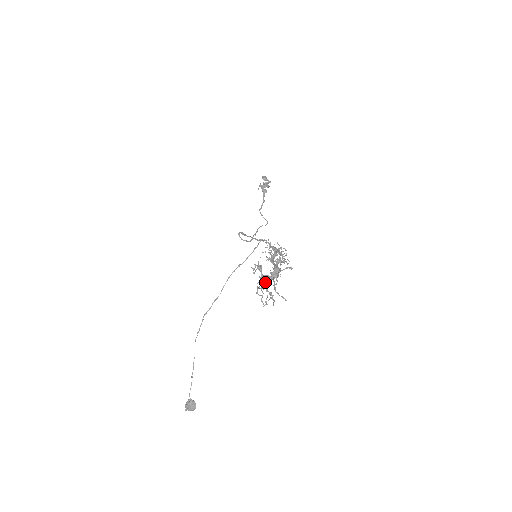
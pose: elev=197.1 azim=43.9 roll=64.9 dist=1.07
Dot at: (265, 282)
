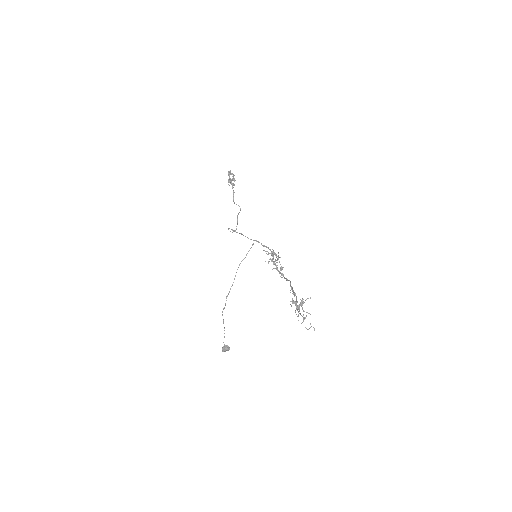
Dot at: (305, 317)
